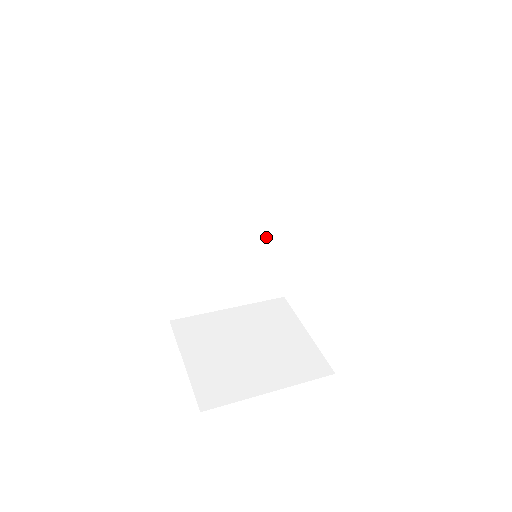
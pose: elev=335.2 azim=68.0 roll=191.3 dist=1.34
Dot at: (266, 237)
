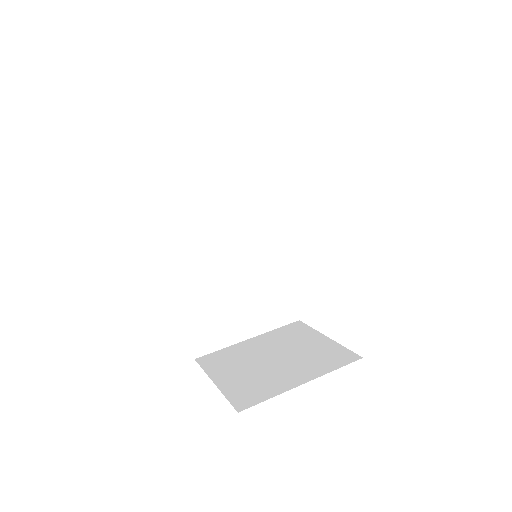
Dot at: (265, 258)
